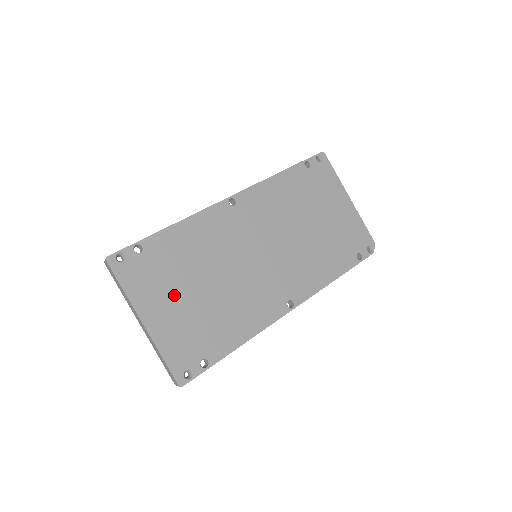
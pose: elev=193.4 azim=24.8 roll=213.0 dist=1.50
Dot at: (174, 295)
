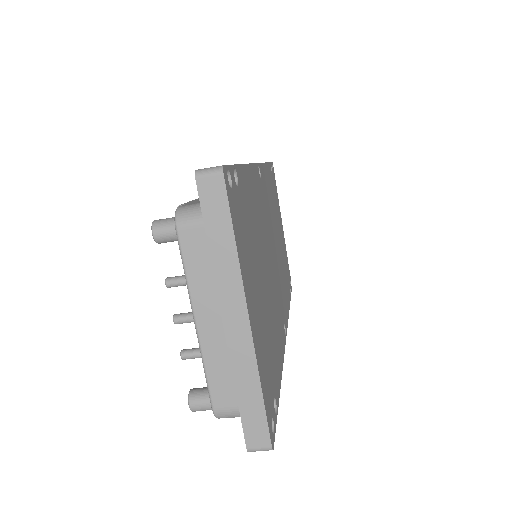
Dot at: (256, 279)
